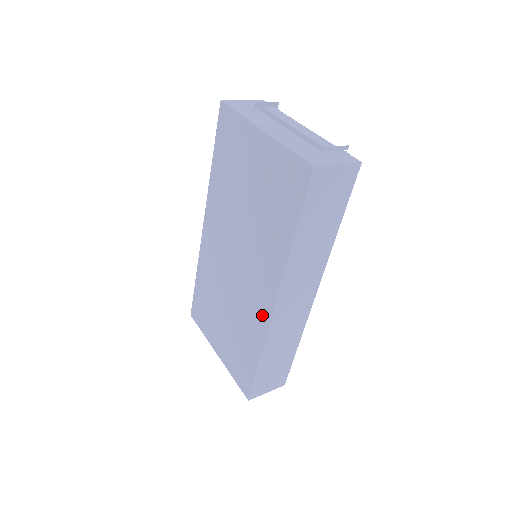
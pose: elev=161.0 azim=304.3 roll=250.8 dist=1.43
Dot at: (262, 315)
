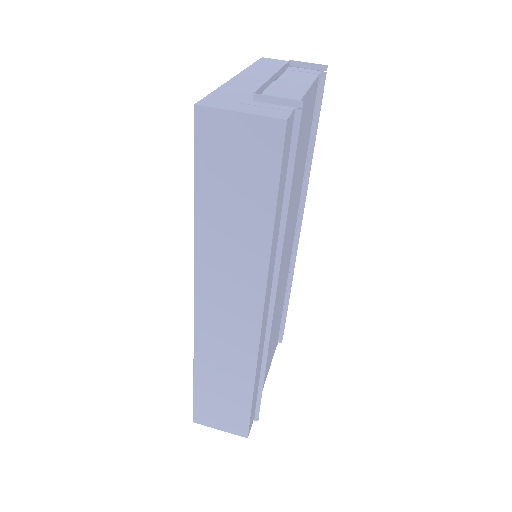
Dot at: occluded
